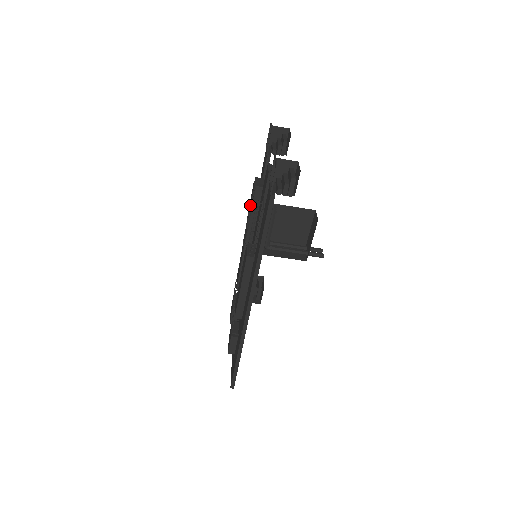
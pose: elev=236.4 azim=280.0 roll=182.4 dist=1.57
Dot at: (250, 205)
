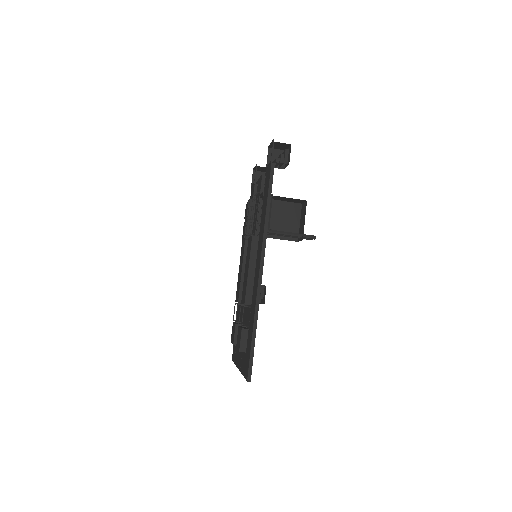
Dot at: occluded
